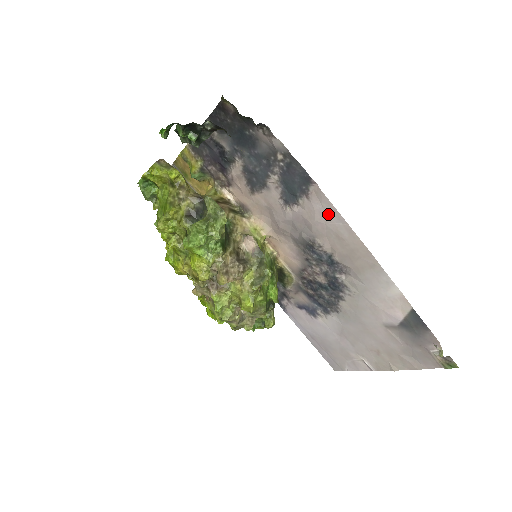
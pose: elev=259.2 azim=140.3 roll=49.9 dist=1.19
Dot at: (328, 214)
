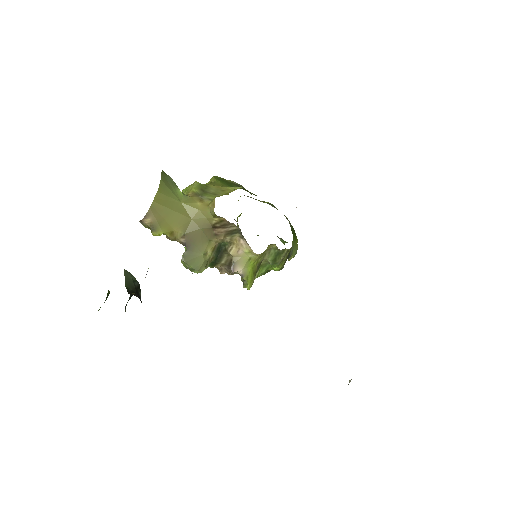
Dot at: occluded
